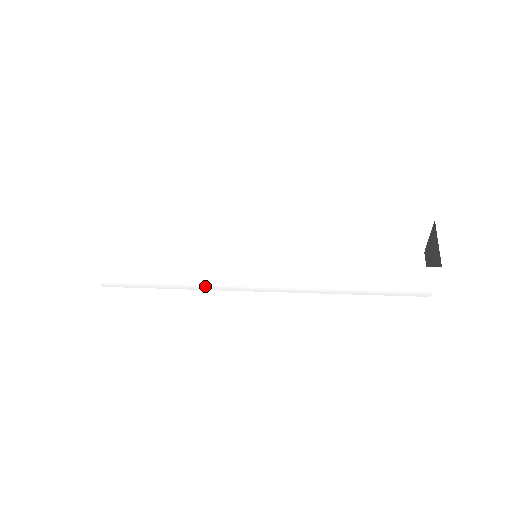
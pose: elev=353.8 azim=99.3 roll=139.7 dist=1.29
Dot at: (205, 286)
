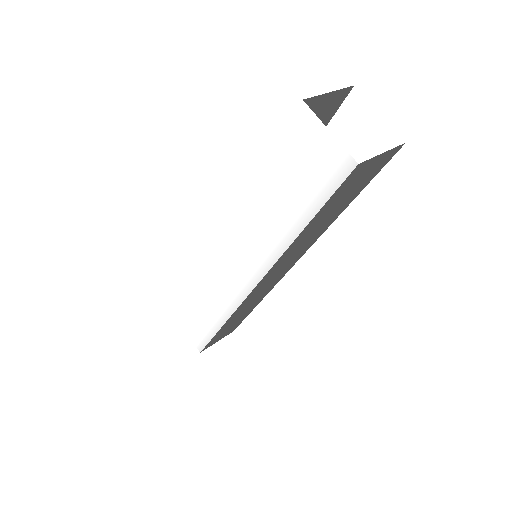
Dot at: (228, 308)
